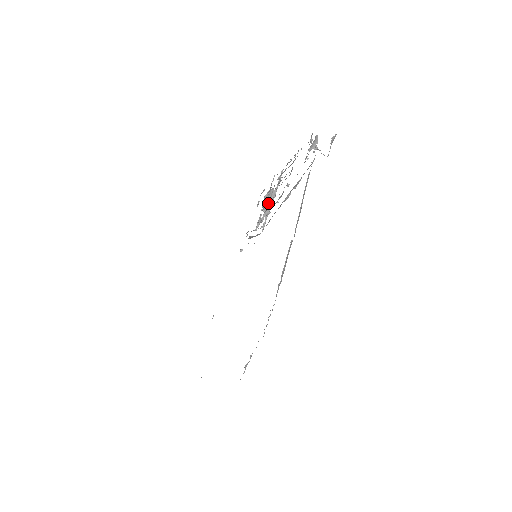
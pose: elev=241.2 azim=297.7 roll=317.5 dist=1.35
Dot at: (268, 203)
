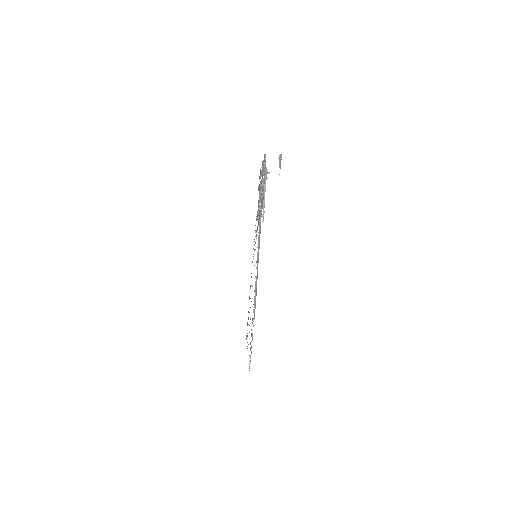
Dot at: occluded
